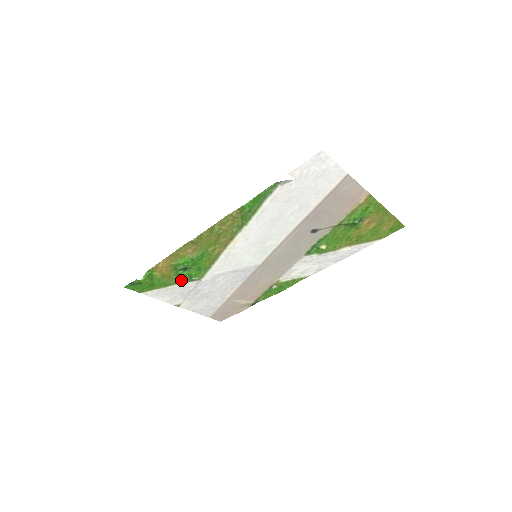
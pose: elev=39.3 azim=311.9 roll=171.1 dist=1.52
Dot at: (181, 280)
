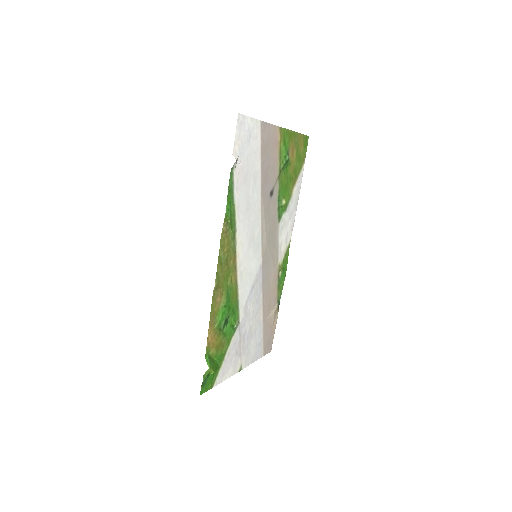
Dot at: (229, 339)
